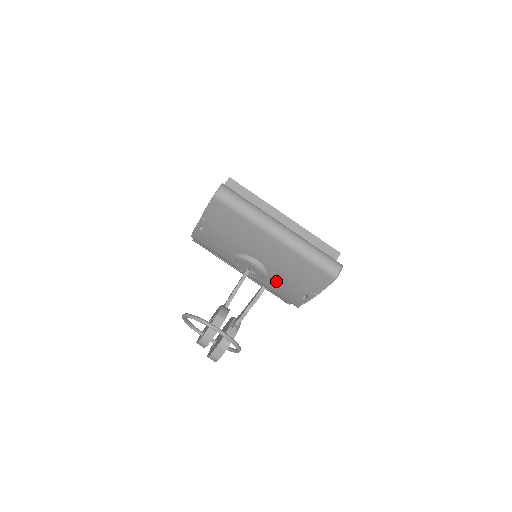
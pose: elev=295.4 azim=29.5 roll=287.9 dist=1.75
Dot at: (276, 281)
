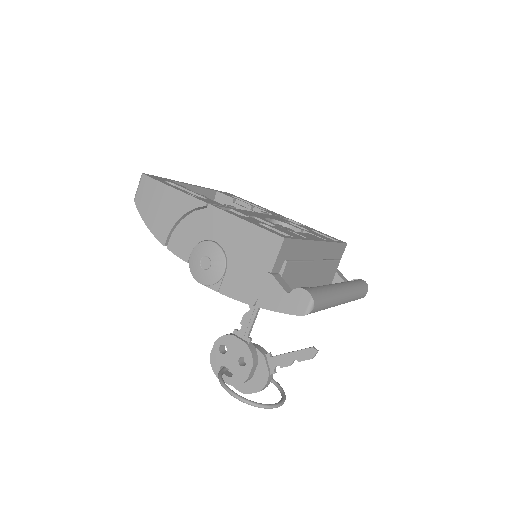
Dot at: occluded
